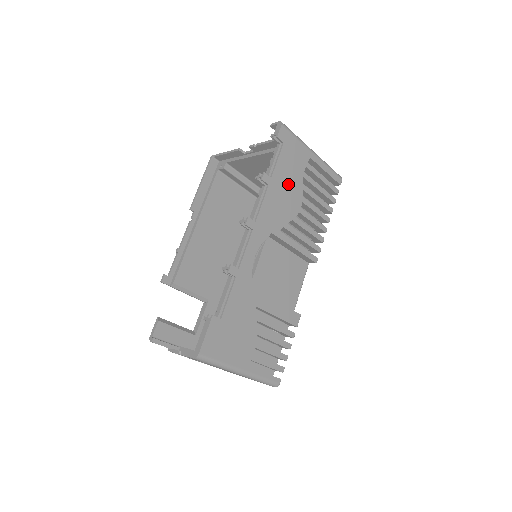
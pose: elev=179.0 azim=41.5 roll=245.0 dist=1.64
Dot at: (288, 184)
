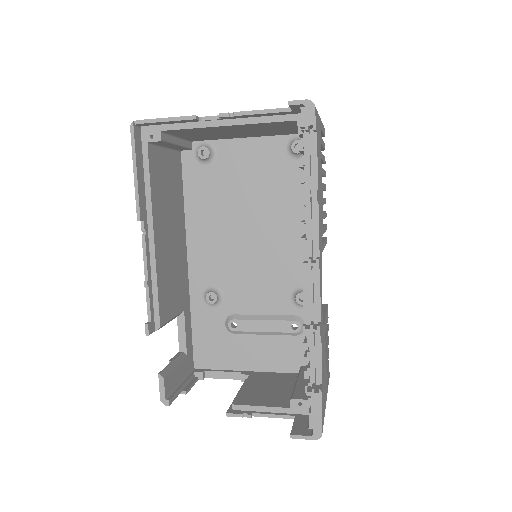
Dot at: (320, 181)
